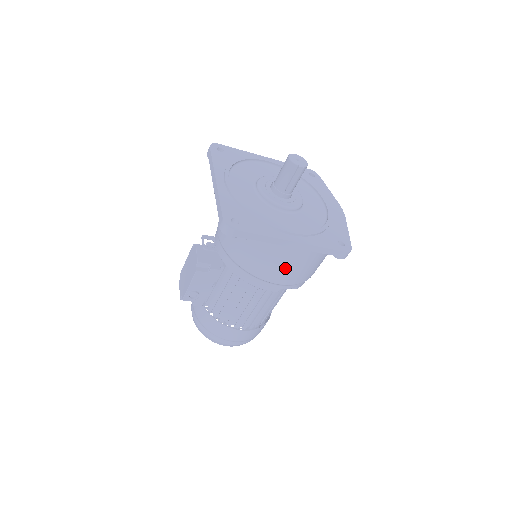
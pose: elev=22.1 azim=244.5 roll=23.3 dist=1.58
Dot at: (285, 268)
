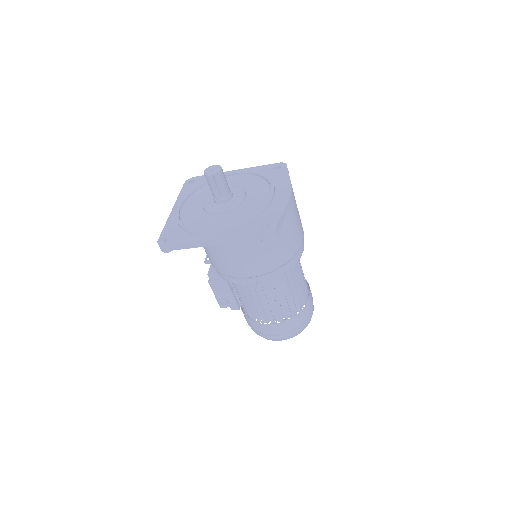
Dot at: (238, 263)
